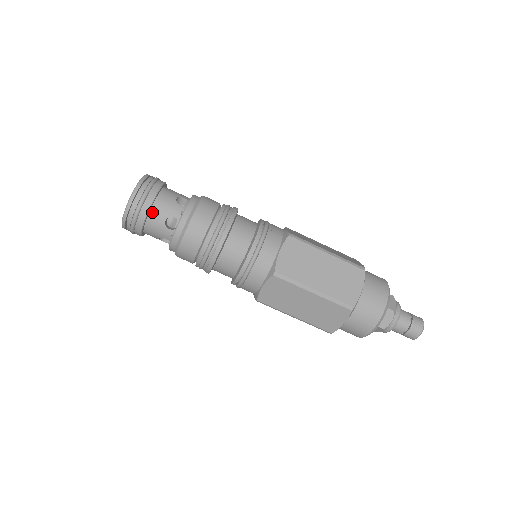
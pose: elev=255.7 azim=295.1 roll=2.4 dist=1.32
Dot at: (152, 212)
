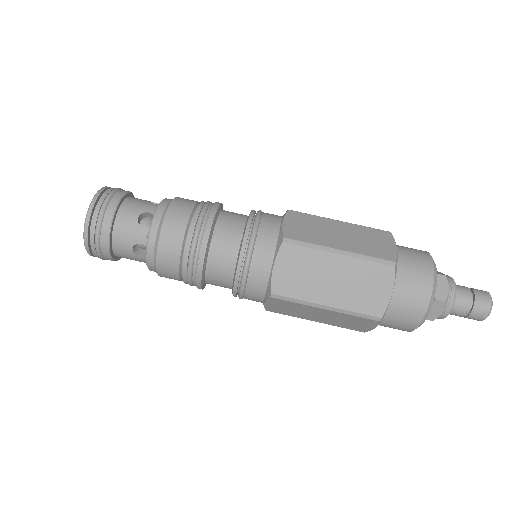
Dot at: (121, 211)
